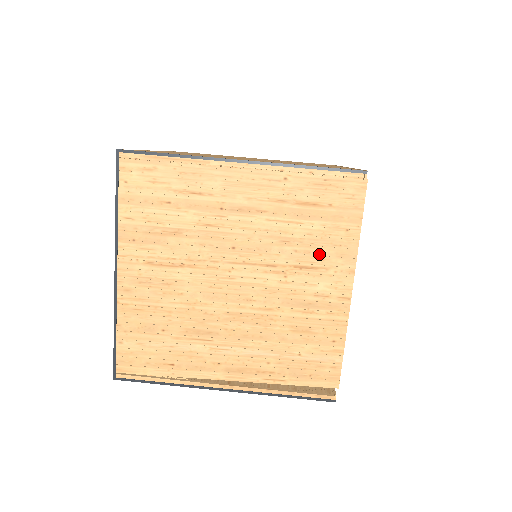
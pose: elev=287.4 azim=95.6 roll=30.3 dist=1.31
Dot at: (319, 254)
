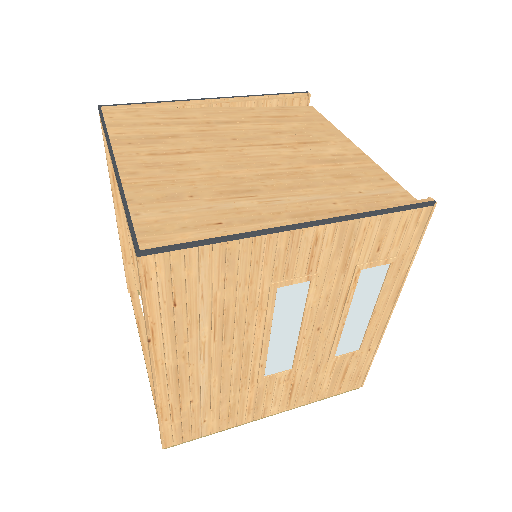
Dot at: (312, 136)
